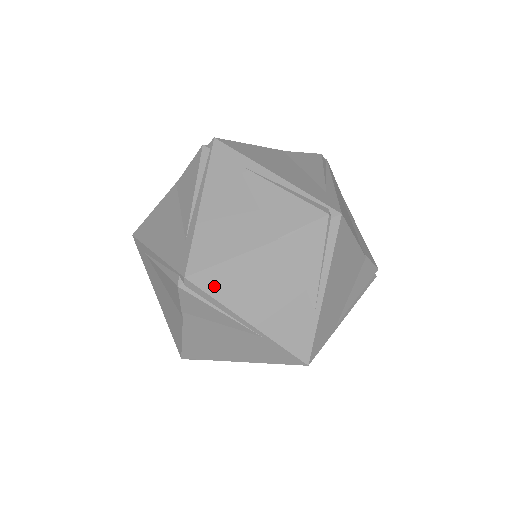
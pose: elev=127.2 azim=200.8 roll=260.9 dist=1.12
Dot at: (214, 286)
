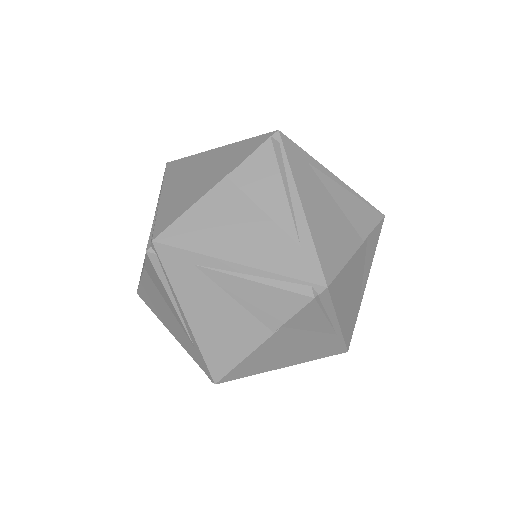
Dot at: (242, 374)
